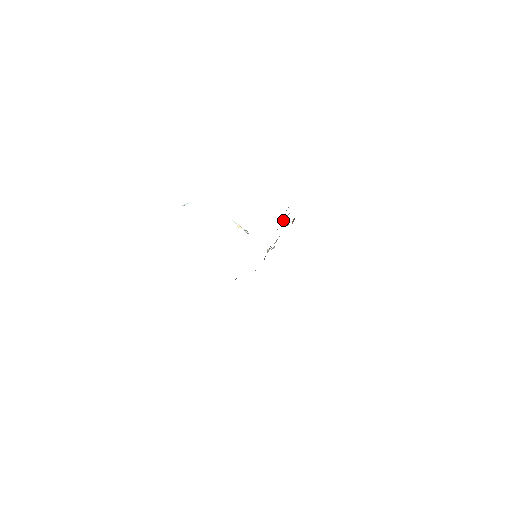
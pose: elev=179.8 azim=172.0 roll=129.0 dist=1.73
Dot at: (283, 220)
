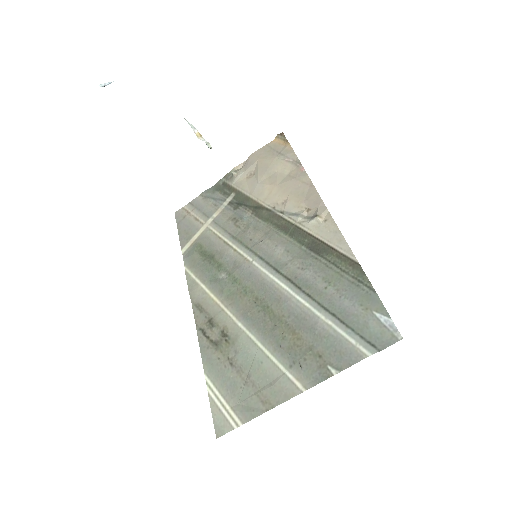
Dot at: (314, 221)
